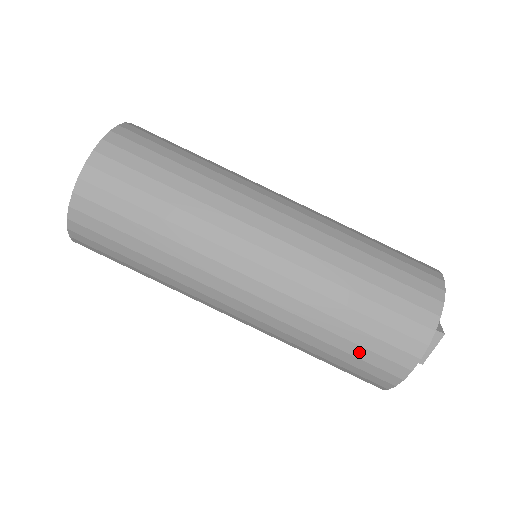
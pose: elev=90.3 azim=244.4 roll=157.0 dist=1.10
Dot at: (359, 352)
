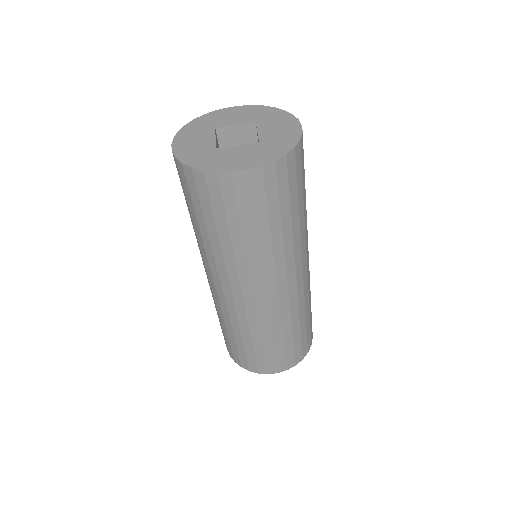
Dot at: (260, 354)
